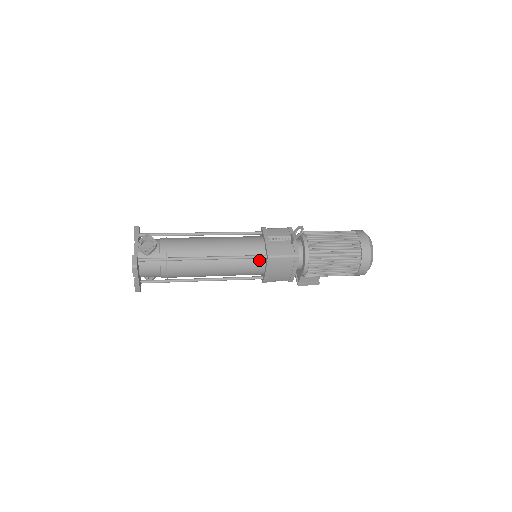
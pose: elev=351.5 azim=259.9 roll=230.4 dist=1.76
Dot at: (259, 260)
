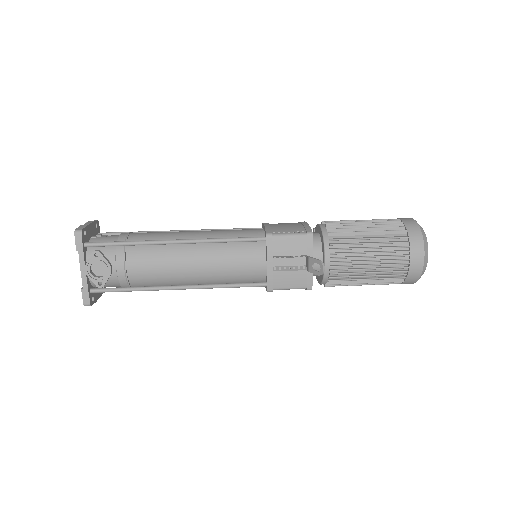
Dot at: occluded
